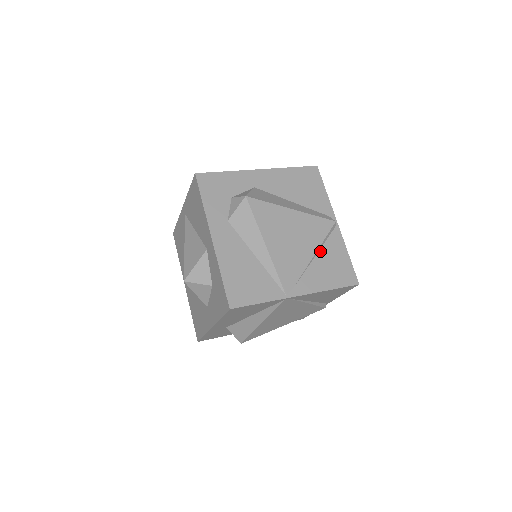
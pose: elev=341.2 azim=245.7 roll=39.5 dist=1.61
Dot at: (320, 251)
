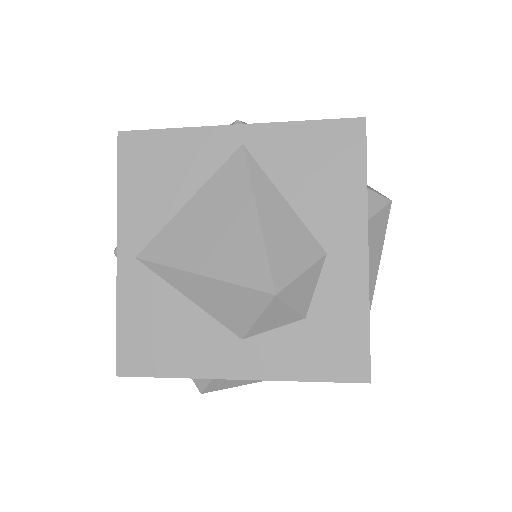
Dot at: occluded
